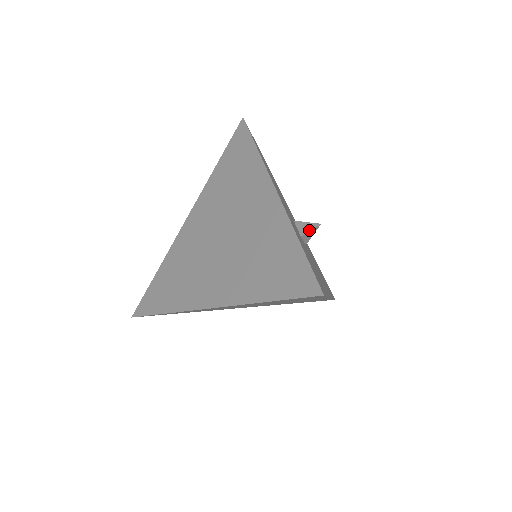
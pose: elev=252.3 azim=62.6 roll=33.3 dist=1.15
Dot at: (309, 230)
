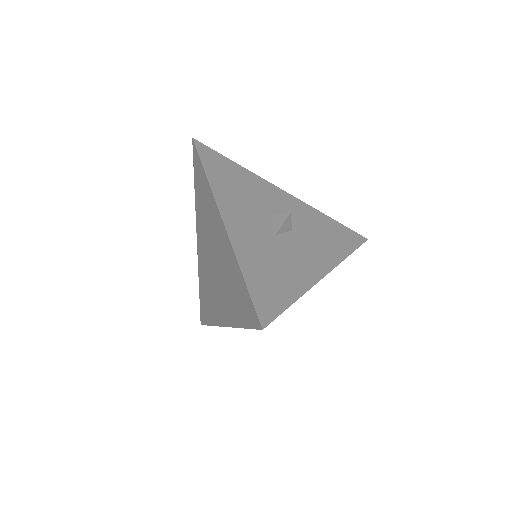
Dot at: (281, 224)
